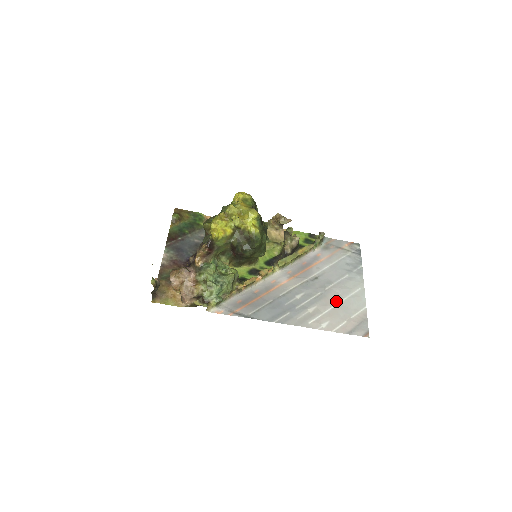
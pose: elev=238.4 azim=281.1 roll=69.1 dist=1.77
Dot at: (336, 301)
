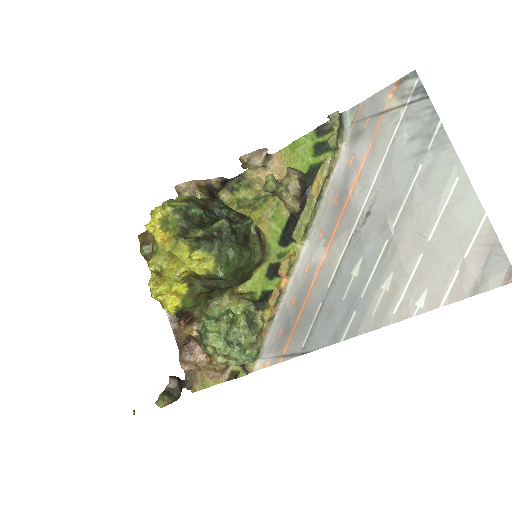
Dot at: (422, 240)
